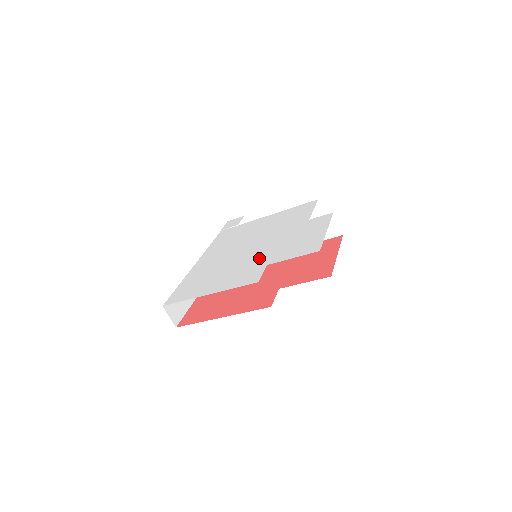
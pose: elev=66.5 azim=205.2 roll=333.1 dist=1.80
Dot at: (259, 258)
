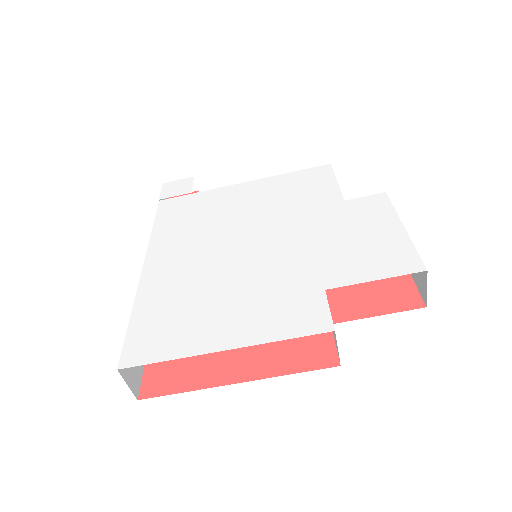
Dot at: (294, 271)
